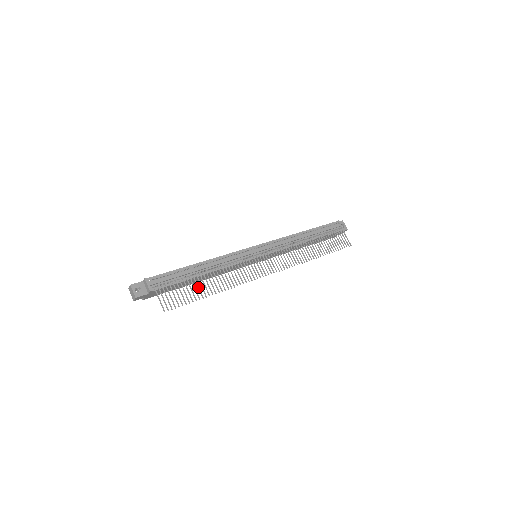
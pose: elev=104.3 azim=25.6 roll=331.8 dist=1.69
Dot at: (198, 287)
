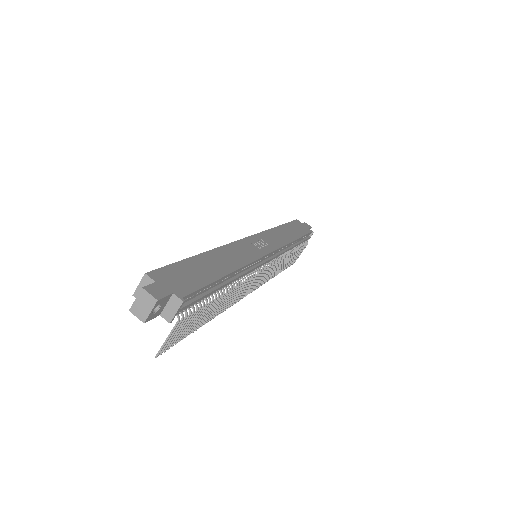
Dot at: (206, 316)
